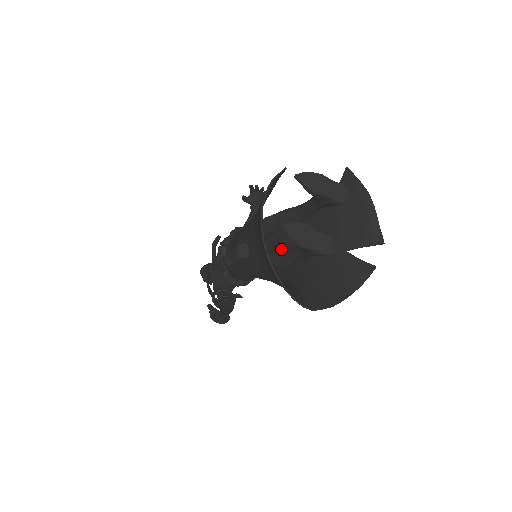
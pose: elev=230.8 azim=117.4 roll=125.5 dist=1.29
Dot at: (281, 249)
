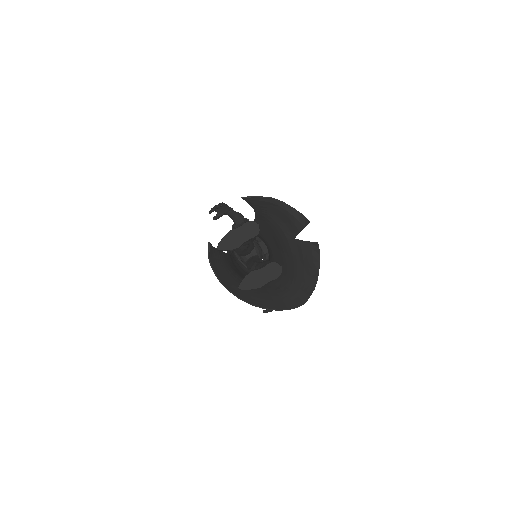
Dot at: (265, 242)
